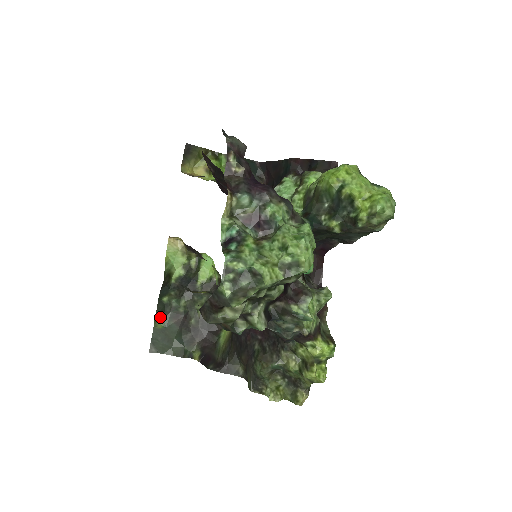
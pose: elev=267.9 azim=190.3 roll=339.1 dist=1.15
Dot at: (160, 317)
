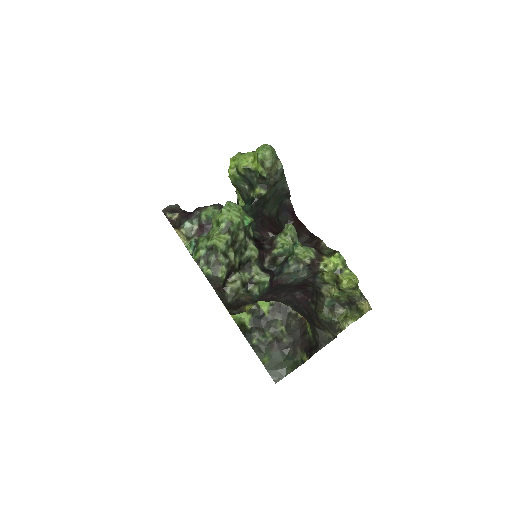
Dot at: (262, 355)
